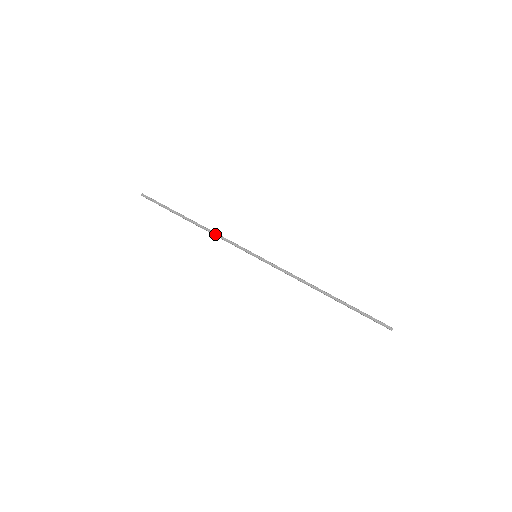
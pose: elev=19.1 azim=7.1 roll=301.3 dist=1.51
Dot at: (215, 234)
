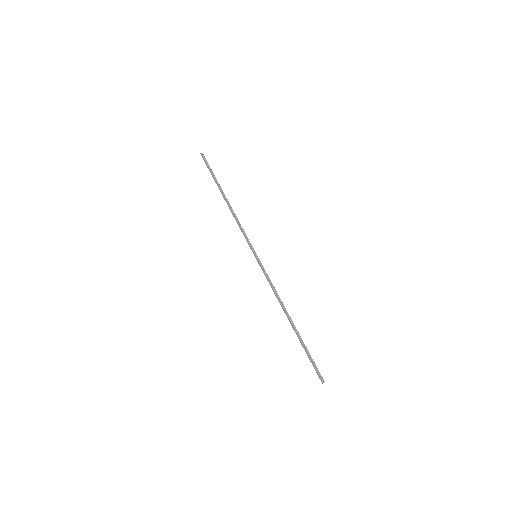
Dot at: occluded
